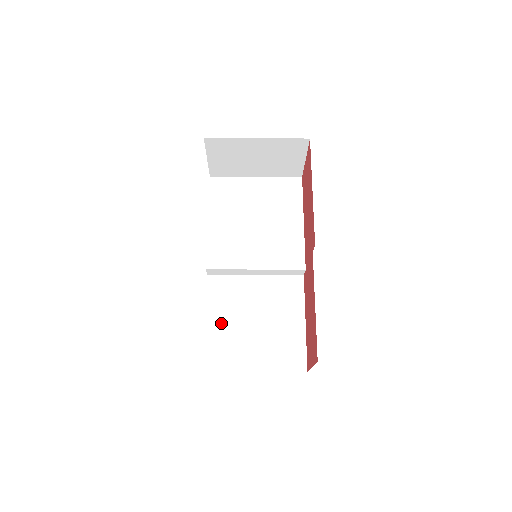
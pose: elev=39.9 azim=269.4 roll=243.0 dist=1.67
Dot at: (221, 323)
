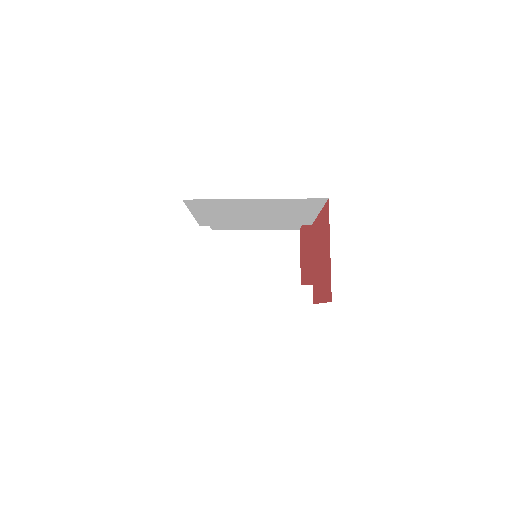
Dot at: occluded
